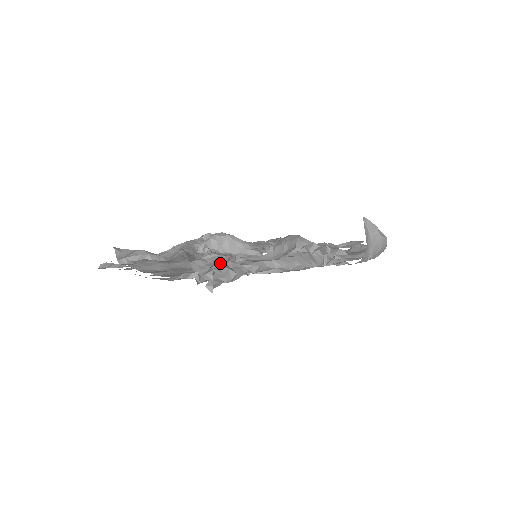
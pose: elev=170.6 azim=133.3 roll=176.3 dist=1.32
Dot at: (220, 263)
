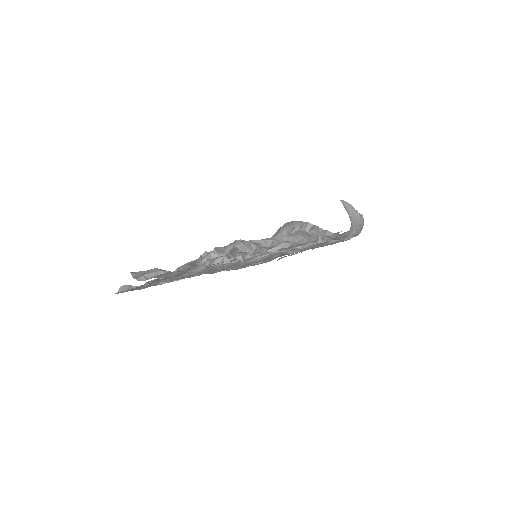
Dot at: occluded
